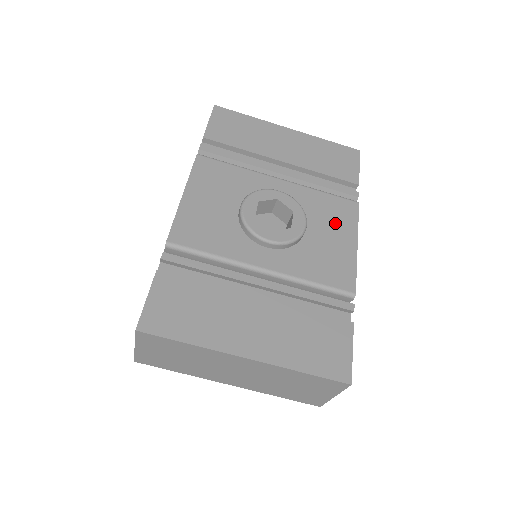
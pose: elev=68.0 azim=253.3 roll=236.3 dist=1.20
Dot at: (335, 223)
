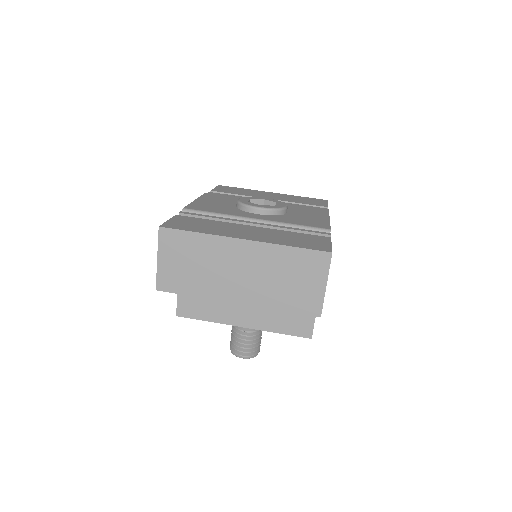
Dot at: (311, 213)
